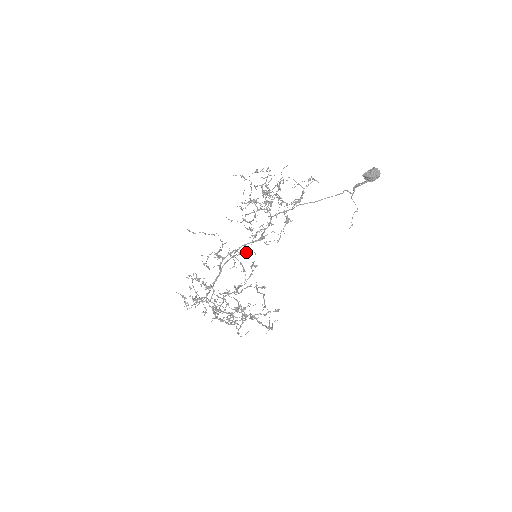
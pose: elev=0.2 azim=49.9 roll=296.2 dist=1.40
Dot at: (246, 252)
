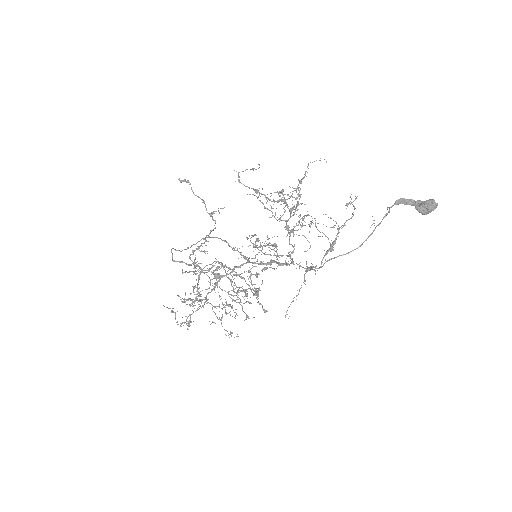
Dot at: (246, 259)
